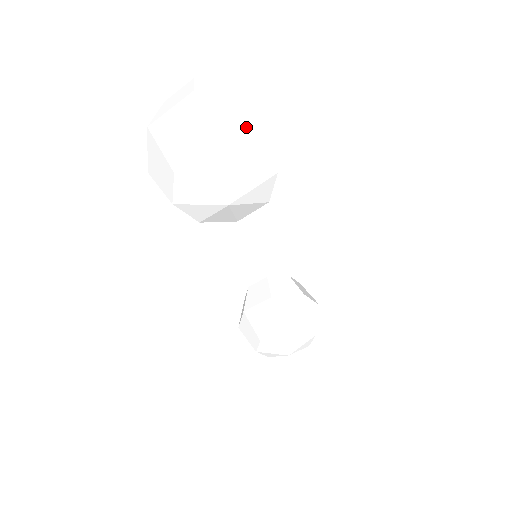
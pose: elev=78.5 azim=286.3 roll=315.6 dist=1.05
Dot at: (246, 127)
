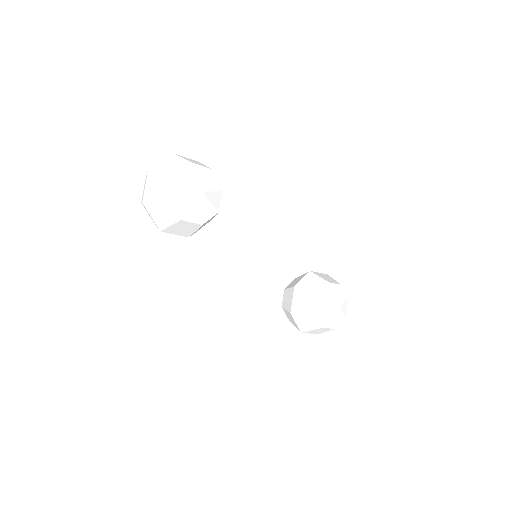
Dot at: (180, 161)
